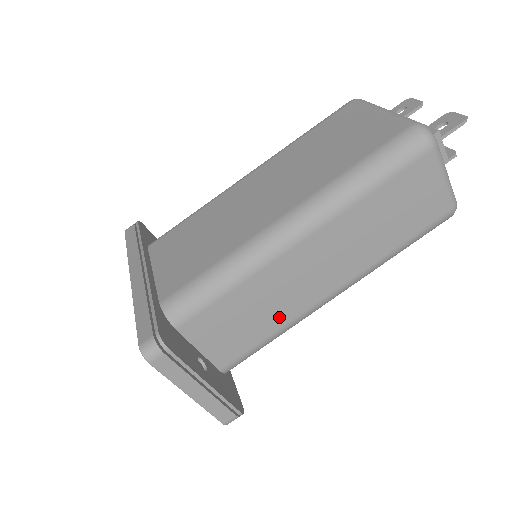
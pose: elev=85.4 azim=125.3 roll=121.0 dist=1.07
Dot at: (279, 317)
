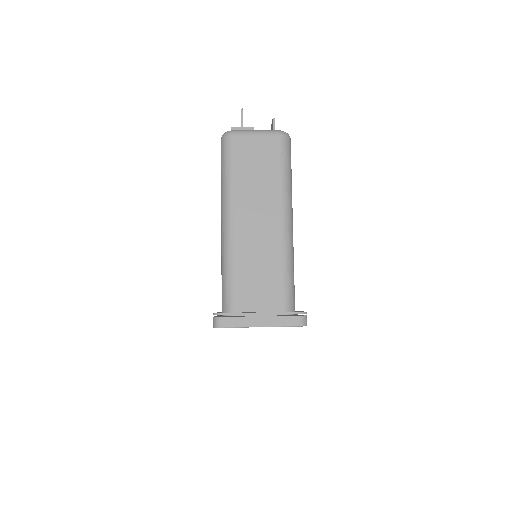
Dot at: (273, 259)
